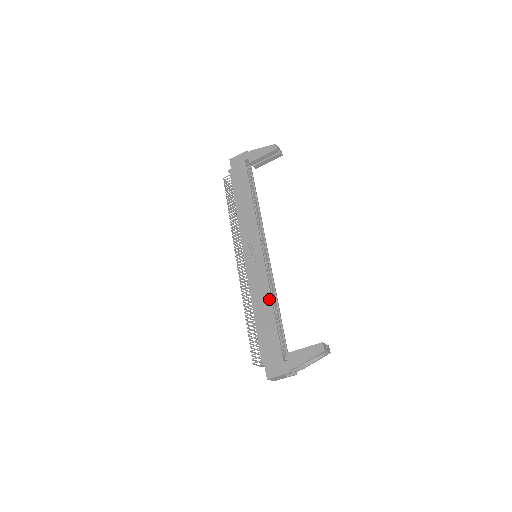
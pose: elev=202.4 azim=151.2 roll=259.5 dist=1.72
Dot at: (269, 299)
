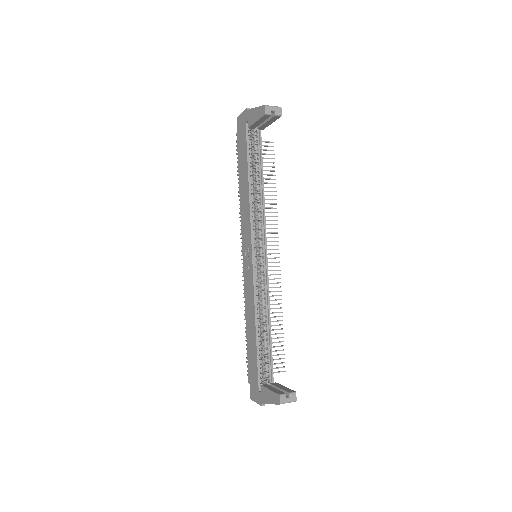
Dot at: (254, 319)
